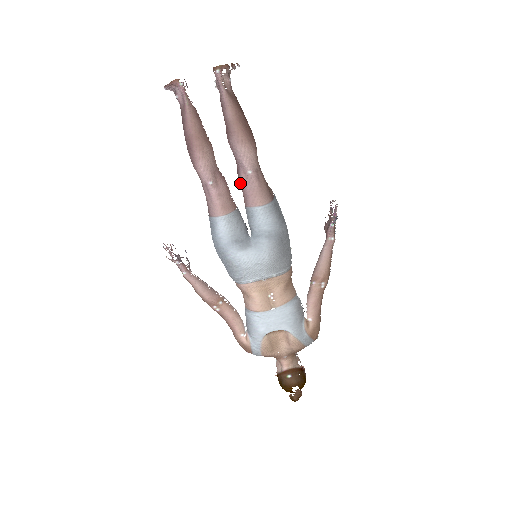
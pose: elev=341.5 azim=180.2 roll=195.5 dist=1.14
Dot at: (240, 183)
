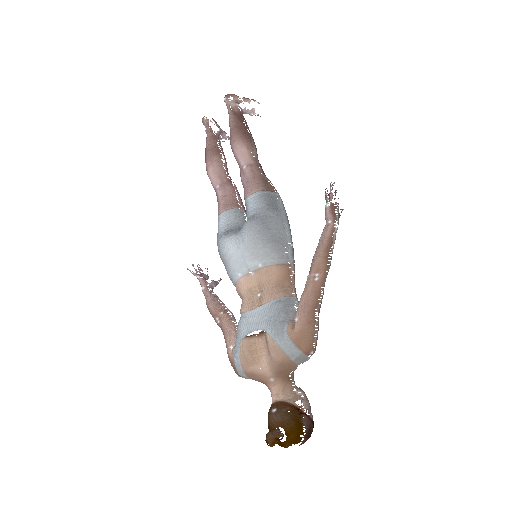
Dot at: (242, 183)
